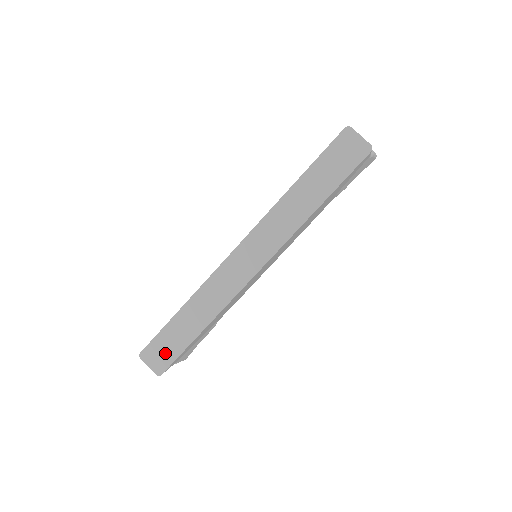
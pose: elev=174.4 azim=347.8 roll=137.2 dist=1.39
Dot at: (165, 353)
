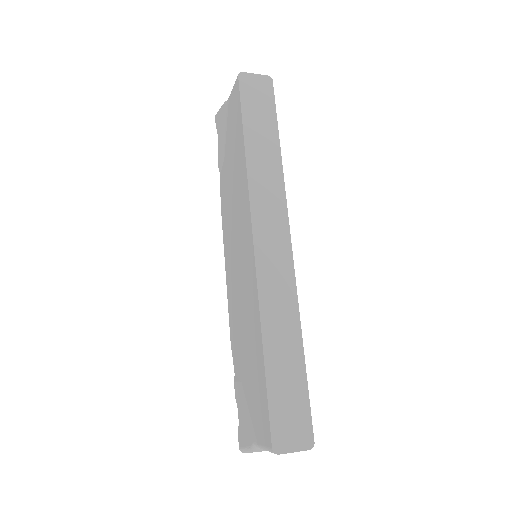
Dot at: (295, 414)
